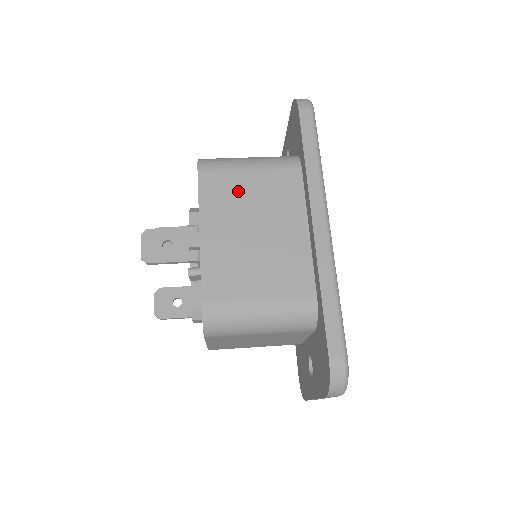
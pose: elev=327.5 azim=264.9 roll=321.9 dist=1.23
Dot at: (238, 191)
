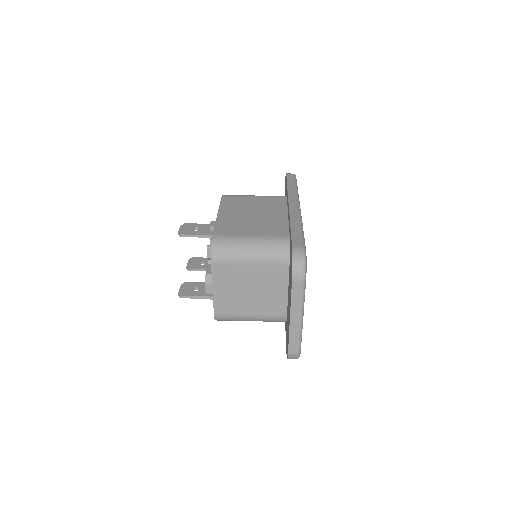
Dot at: (245, 202)
